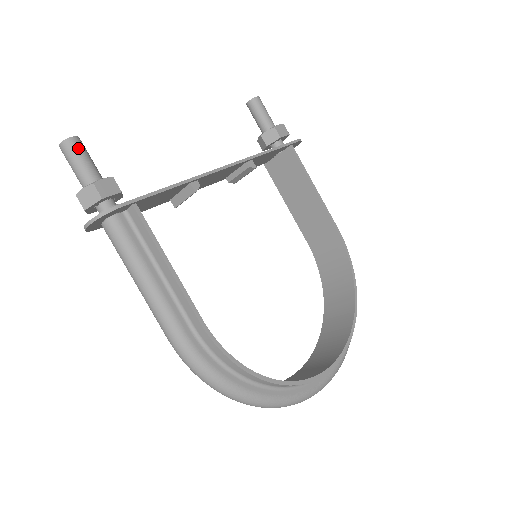
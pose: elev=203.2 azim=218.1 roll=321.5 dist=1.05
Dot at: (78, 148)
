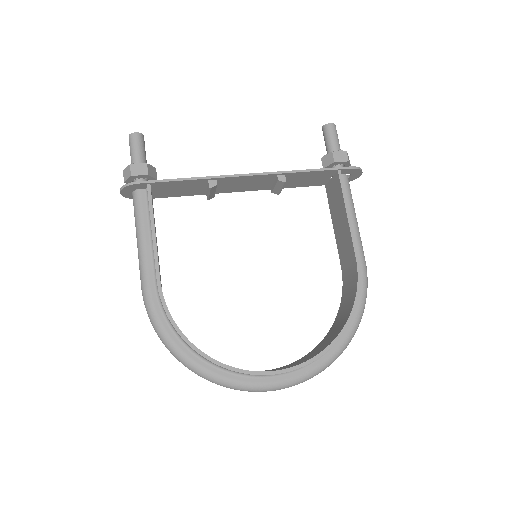
Dot at: (136, 140)
